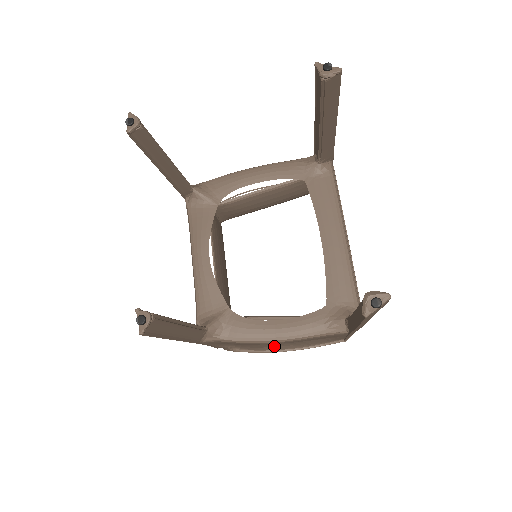
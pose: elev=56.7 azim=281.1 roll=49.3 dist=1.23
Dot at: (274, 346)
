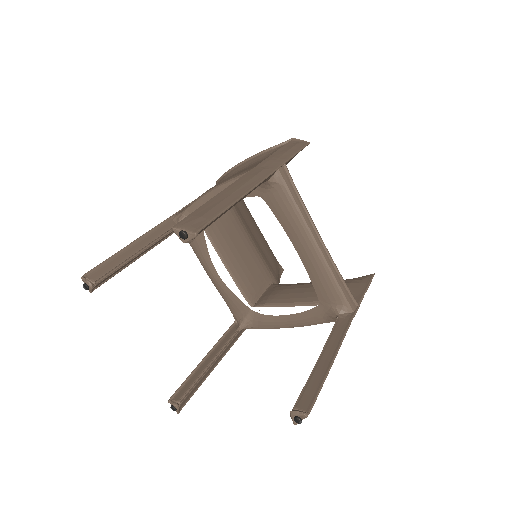
Dot at: occluded
